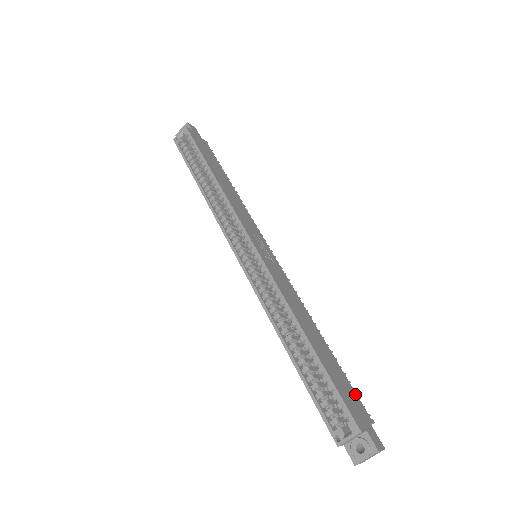
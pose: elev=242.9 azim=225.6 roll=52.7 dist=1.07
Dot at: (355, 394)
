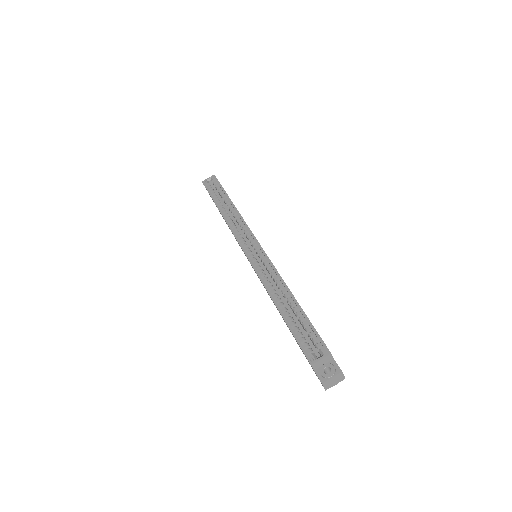
Dot at: occluded
